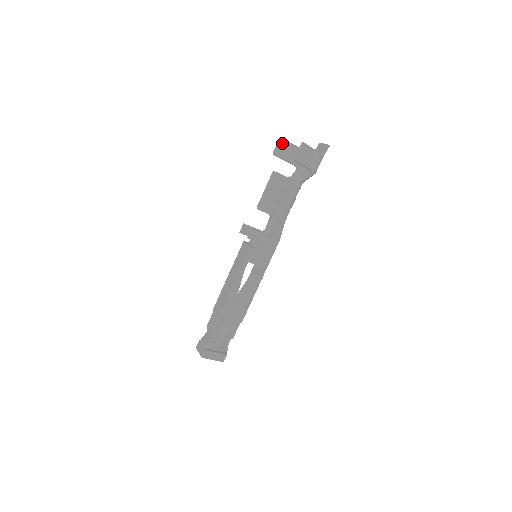
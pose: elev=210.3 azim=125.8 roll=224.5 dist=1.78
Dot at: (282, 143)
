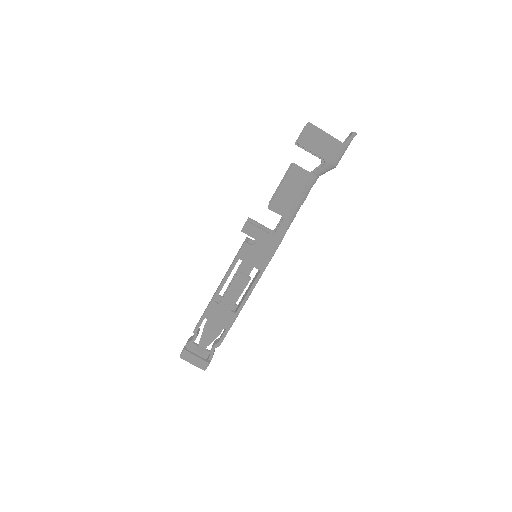
Dot at: occluded
